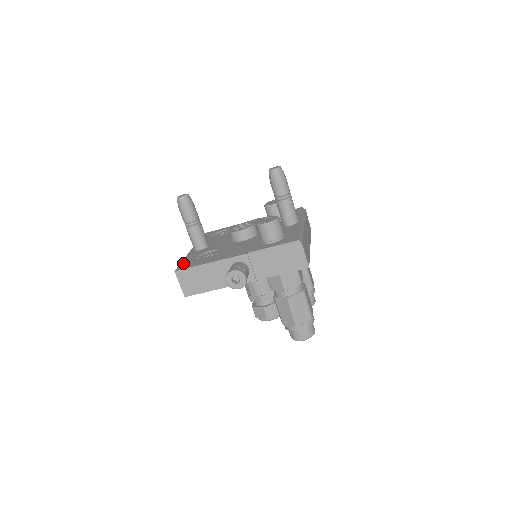
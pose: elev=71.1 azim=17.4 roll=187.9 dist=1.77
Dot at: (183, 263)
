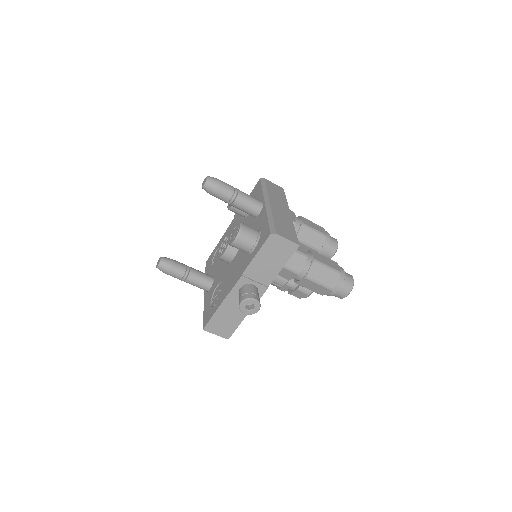
Dot at: (204, 315)
